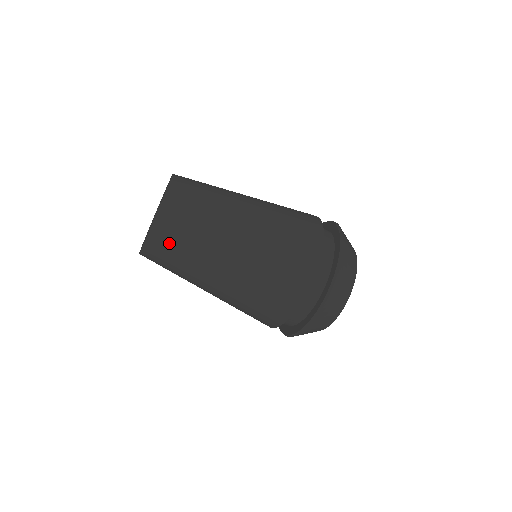
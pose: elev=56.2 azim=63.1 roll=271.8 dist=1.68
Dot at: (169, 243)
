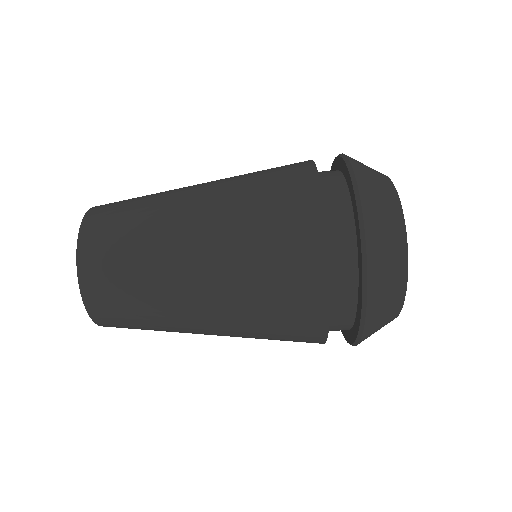
Dot at: (110, 219)
